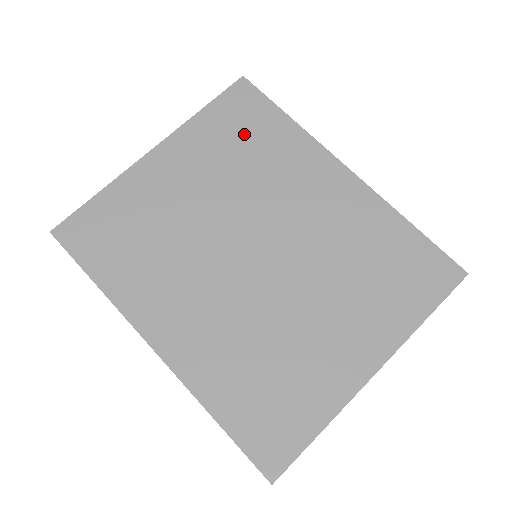
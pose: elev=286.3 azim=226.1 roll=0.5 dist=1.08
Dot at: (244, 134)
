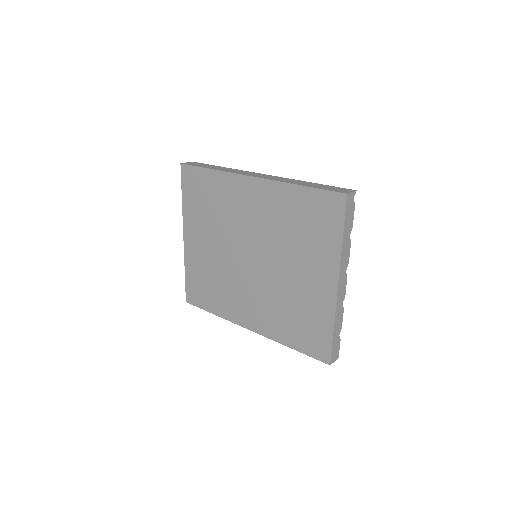
Dot at: (204, 198)
